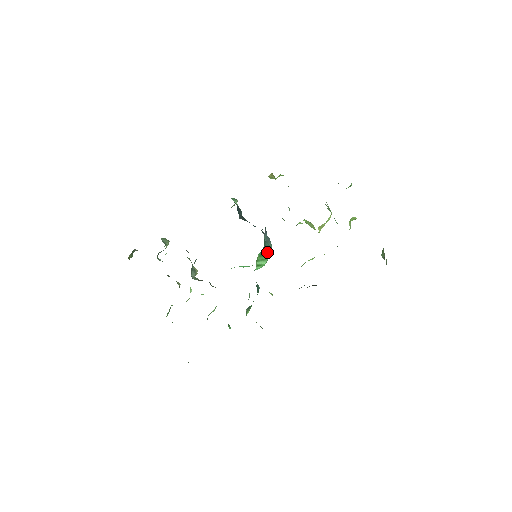
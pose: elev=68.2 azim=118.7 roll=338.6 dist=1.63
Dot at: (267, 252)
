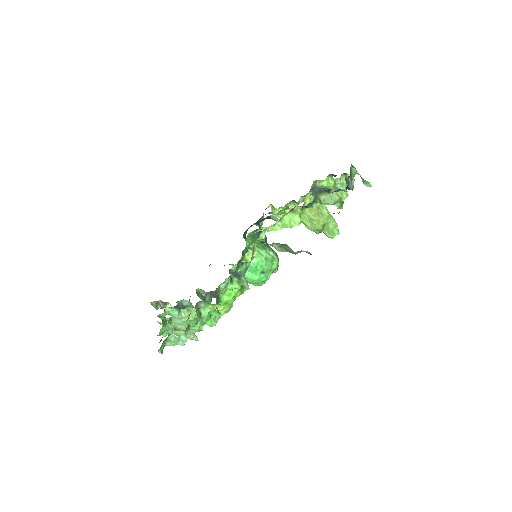
Dot at: occluded
